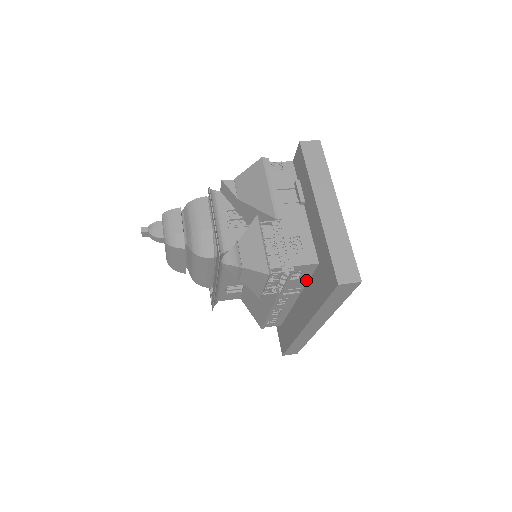
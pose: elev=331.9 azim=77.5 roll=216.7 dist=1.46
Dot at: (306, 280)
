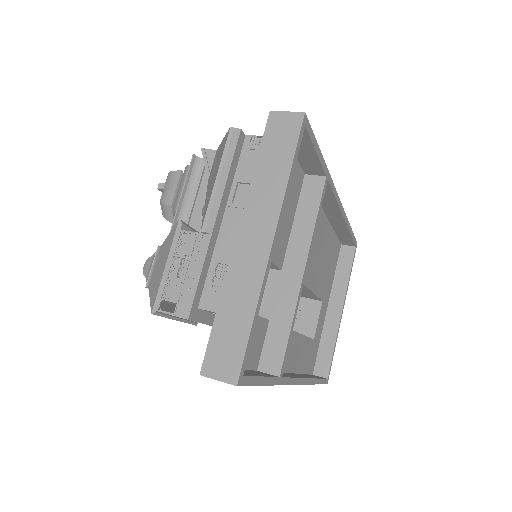
Dot at: occluded
